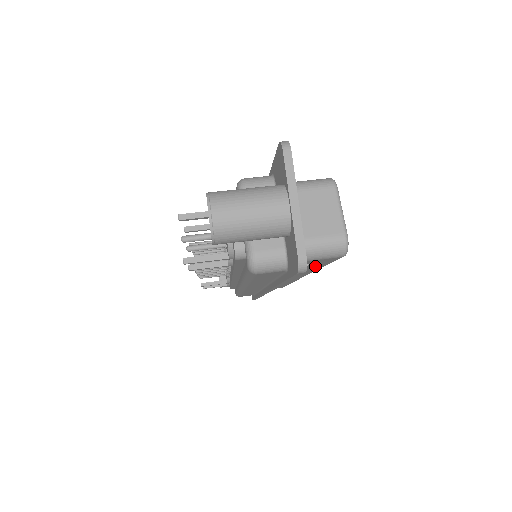
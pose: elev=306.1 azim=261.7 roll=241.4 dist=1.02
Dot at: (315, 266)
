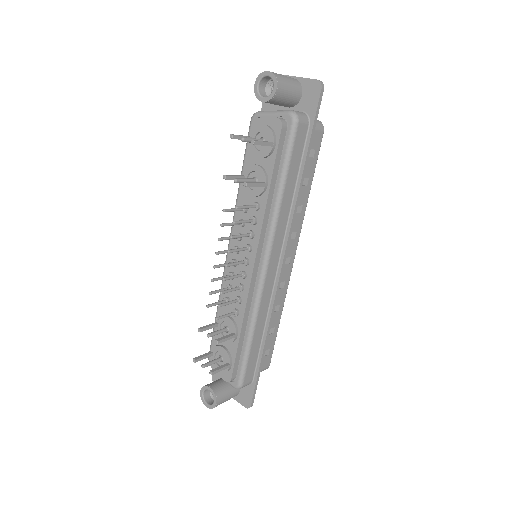
Dot at: (310, 171)
